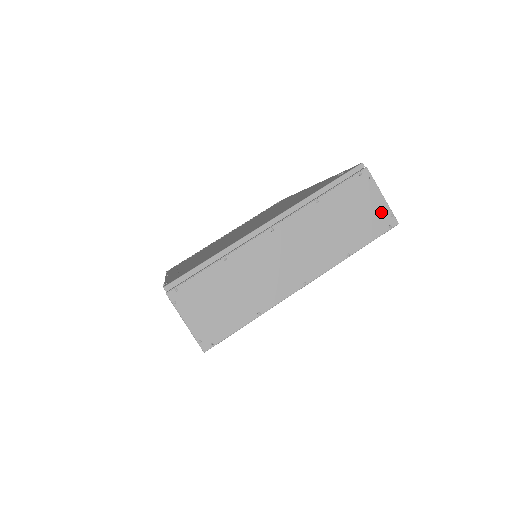
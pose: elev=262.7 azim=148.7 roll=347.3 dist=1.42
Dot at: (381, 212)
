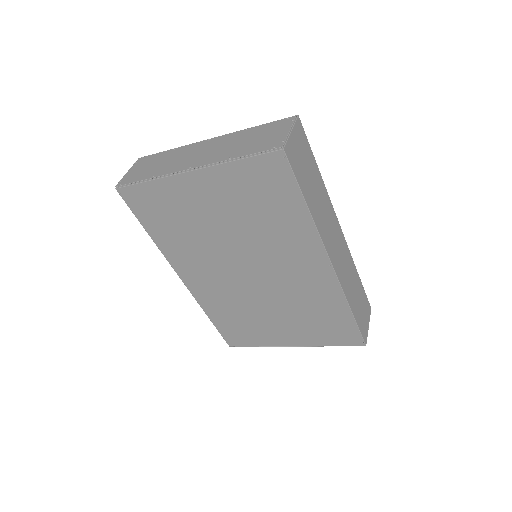
Dot at: (278, 139)
